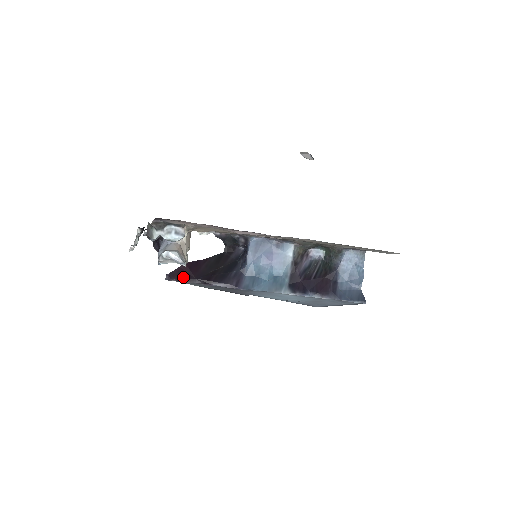
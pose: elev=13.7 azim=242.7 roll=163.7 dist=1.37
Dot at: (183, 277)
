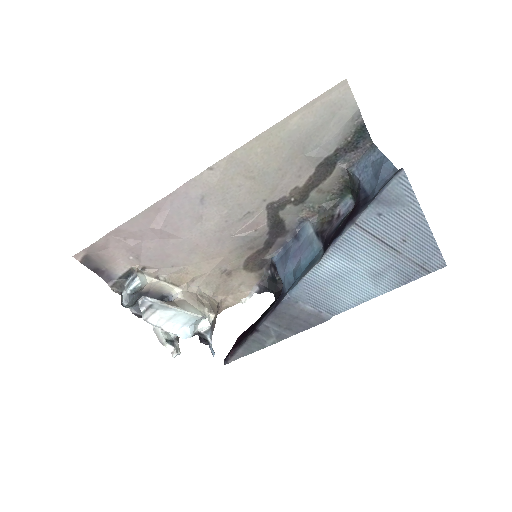
Dot at: (234, 347)
